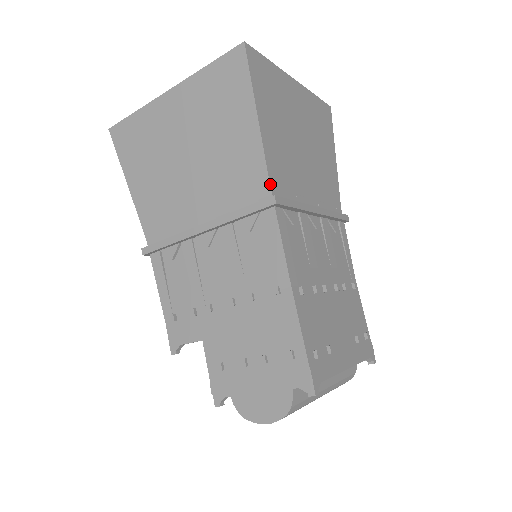
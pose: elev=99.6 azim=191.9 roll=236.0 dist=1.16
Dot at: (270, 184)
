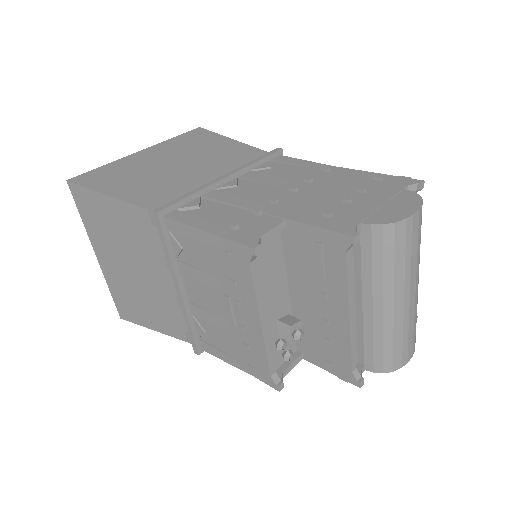
Dot at: (266, 152)
